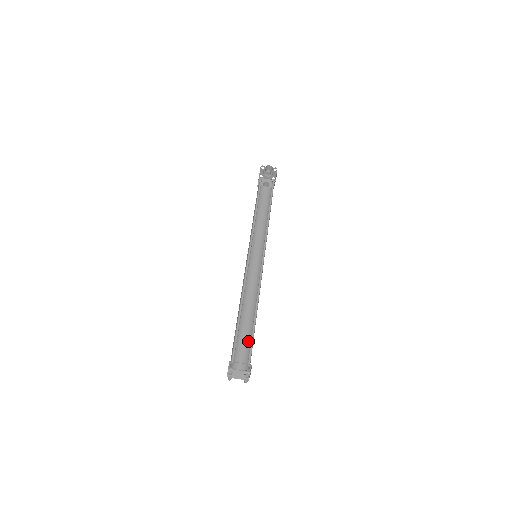
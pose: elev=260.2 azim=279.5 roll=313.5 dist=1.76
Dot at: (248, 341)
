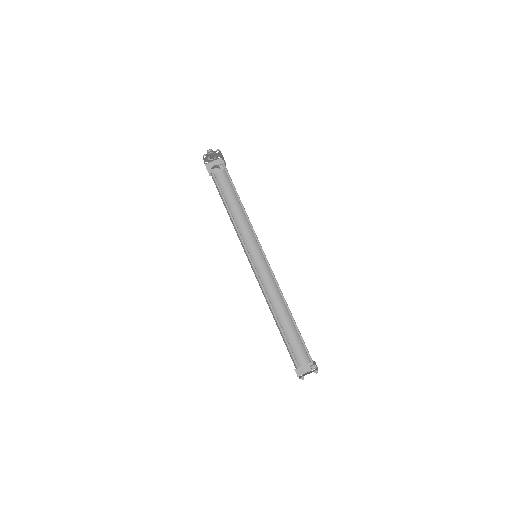
Dot at: (296, 337)
